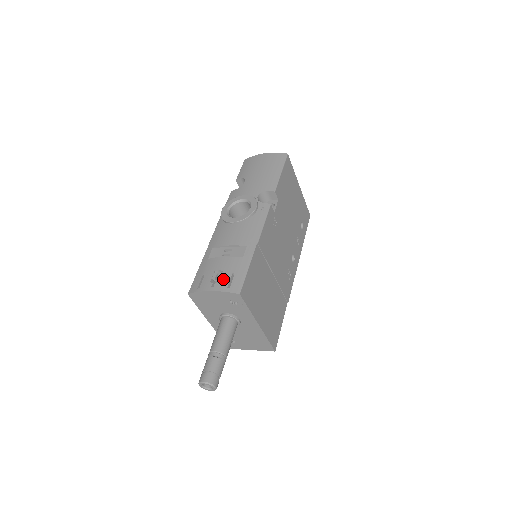
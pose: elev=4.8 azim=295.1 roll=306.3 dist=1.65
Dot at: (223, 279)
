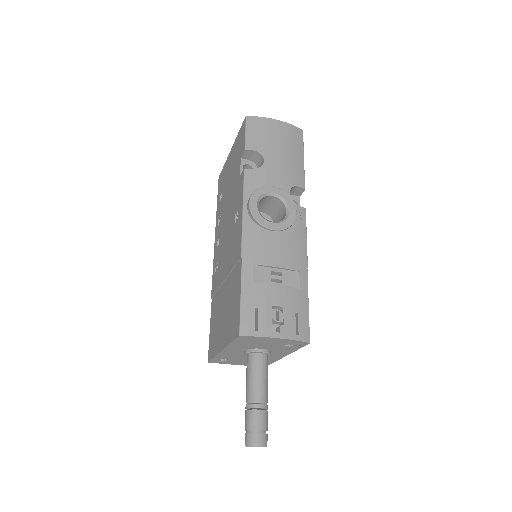
Dot at: (288, 321)
